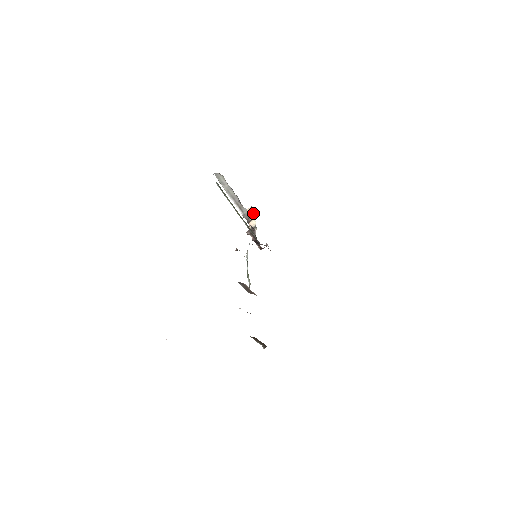
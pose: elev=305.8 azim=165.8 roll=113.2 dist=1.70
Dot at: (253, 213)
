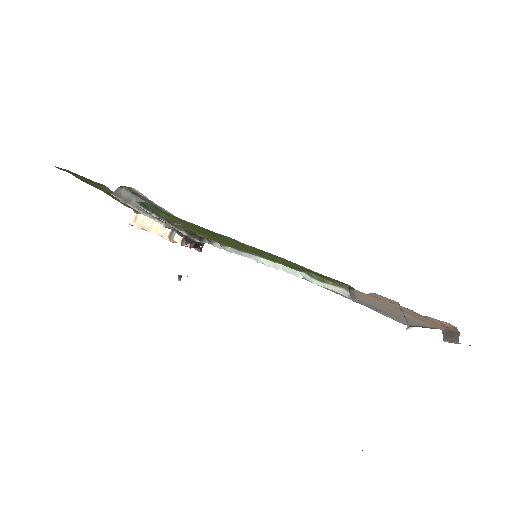
Dot at: (147, 217)
